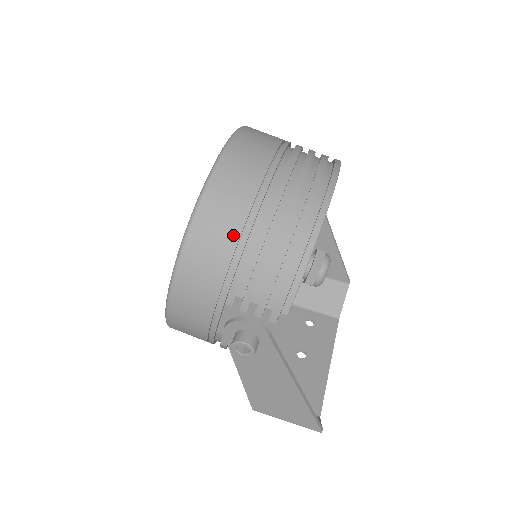
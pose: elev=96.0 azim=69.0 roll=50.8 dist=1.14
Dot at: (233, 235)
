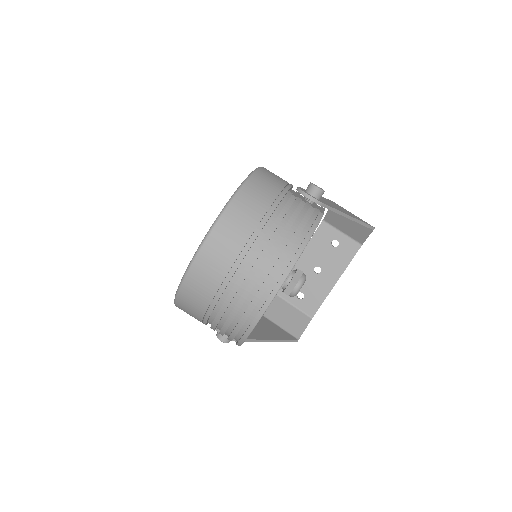
Dot at: (199, 315)
